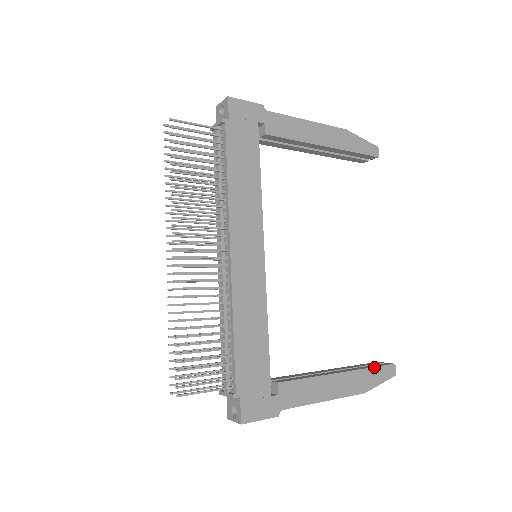
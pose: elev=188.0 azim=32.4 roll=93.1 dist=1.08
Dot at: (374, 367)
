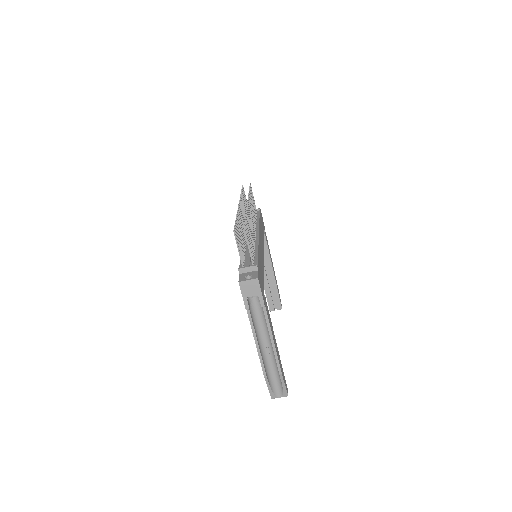
Dot at: (283, 372)
